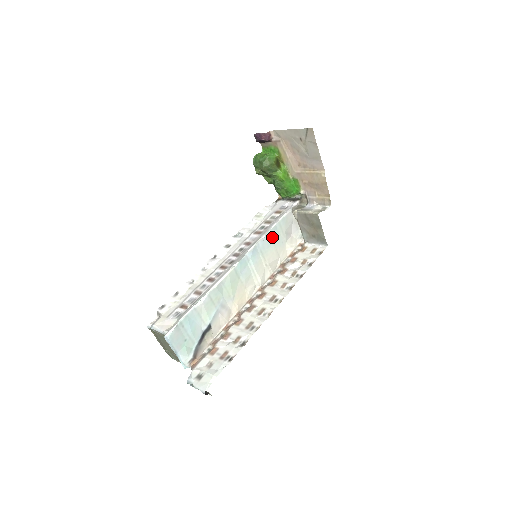
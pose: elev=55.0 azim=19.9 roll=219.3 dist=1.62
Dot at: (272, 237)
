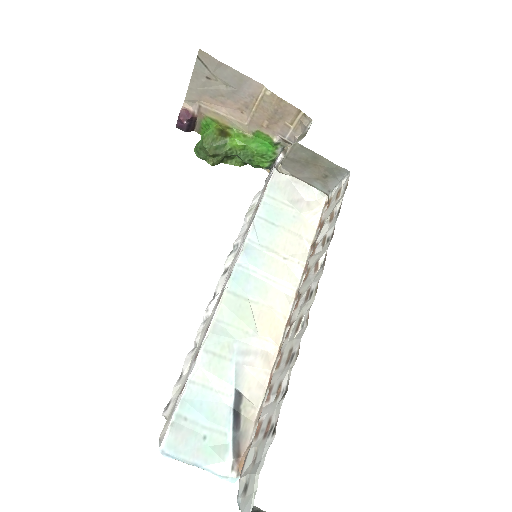
Dot at: (268, 219)
